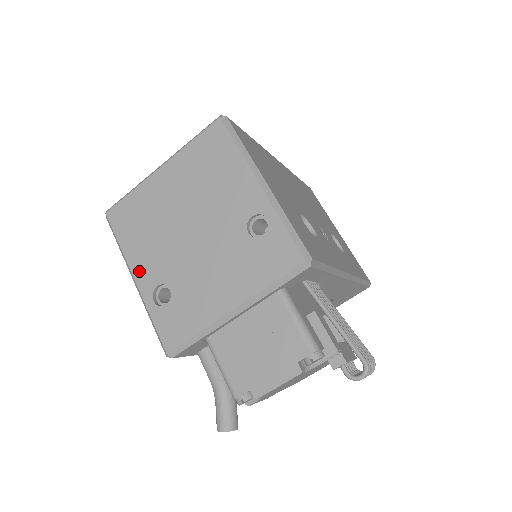
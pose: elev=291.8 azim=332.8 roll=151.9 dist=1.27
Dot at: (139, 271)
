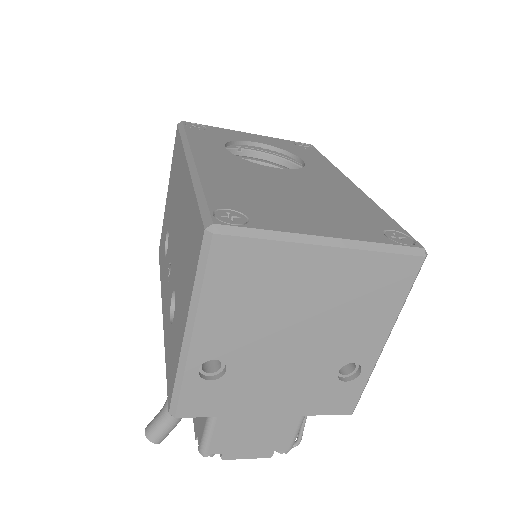
Dot at: (205, 333)
